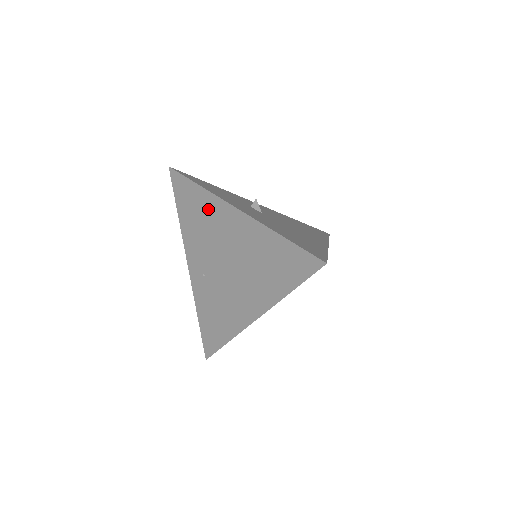
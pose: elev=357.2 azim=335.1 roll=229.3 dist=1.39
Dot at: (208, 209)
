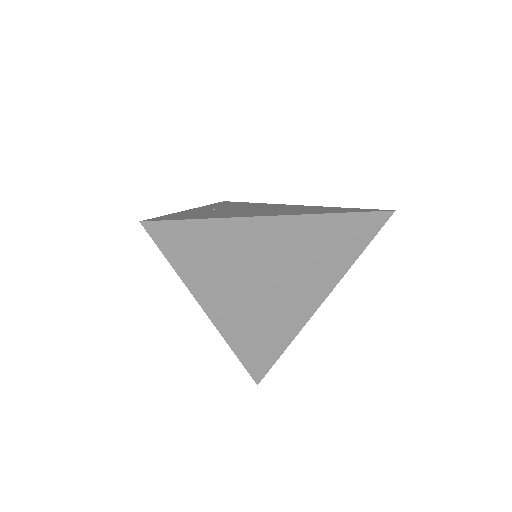
Dot at: (258, 204)
